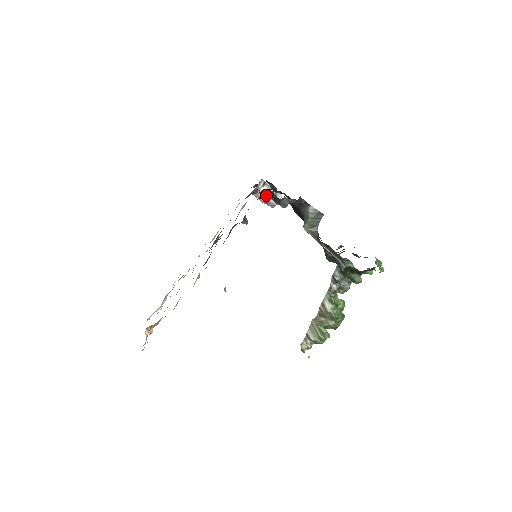
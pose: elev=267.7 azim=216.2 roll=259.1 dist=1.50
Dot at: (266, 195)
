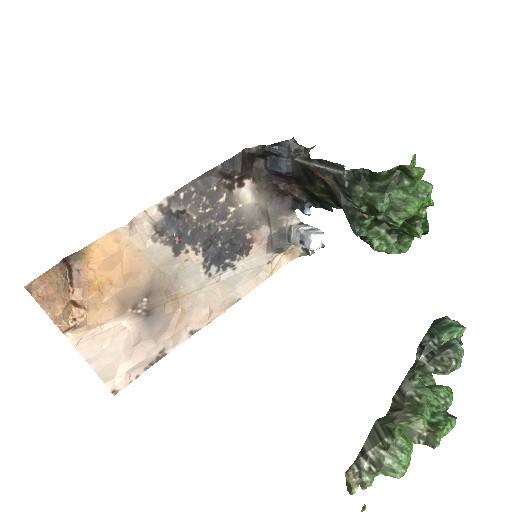
Dot at: (299, 228)
